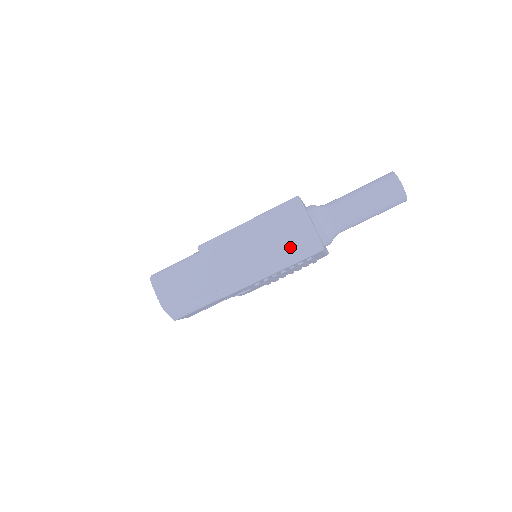
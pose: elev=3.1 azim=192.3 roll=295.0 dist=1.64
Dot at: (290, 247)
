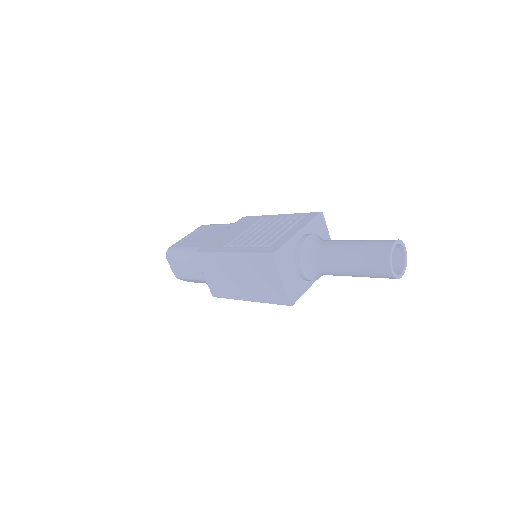
Dot at: (264, 291)
